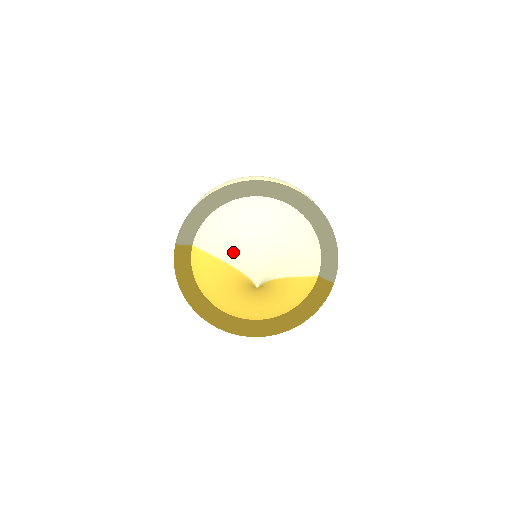
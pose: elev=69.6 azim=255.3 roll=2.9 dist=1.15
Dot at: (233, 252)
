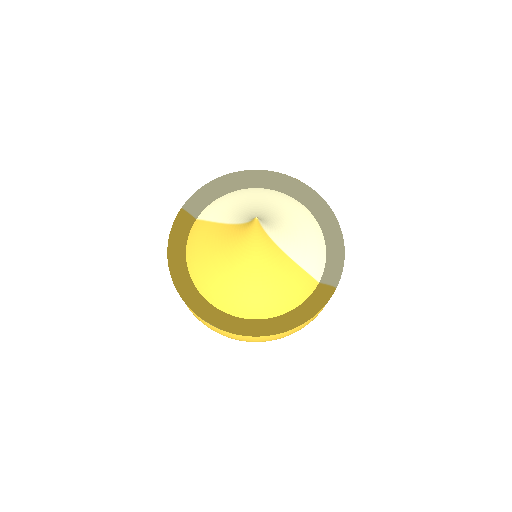
Dot at: (237, 214)
